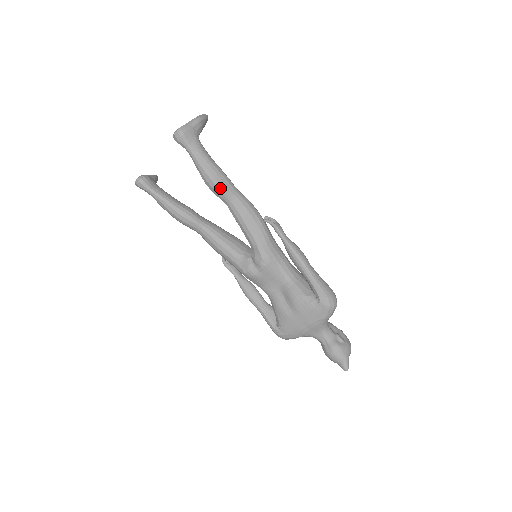
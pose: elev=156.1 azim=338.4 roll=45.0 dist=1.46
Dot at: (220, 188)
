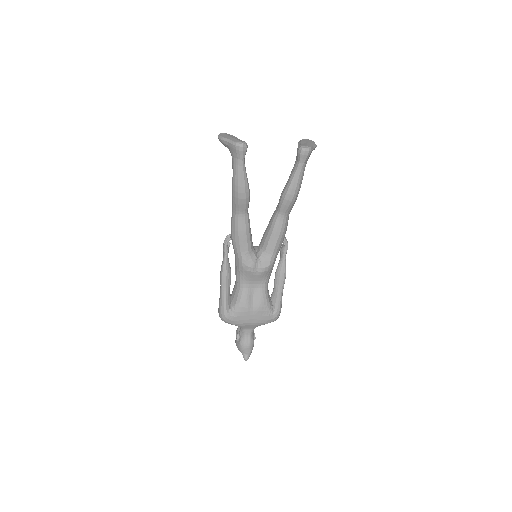
Dot at: (291, 204)
